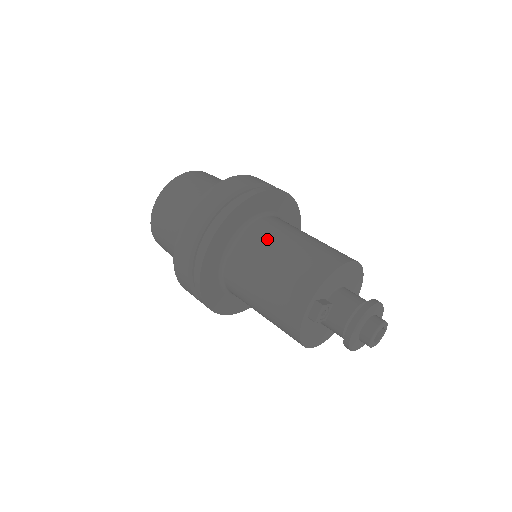
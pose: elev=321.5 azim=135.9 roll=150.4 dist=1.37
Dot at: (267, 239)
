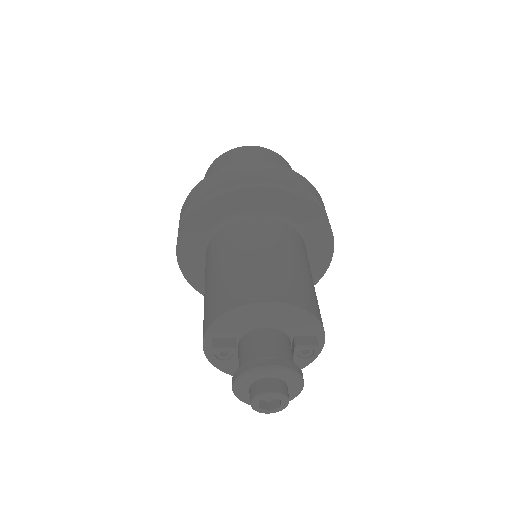
Dot at: (219, 250)
